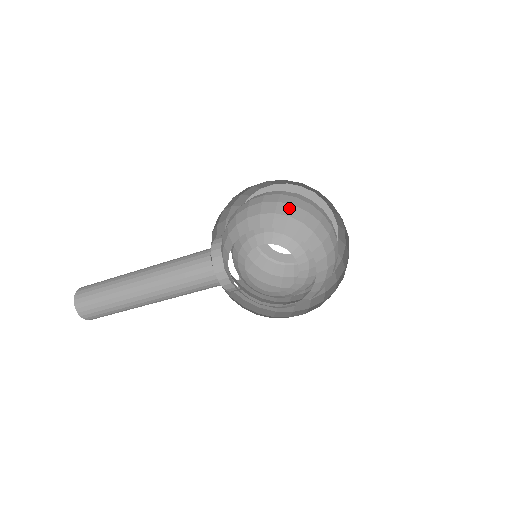
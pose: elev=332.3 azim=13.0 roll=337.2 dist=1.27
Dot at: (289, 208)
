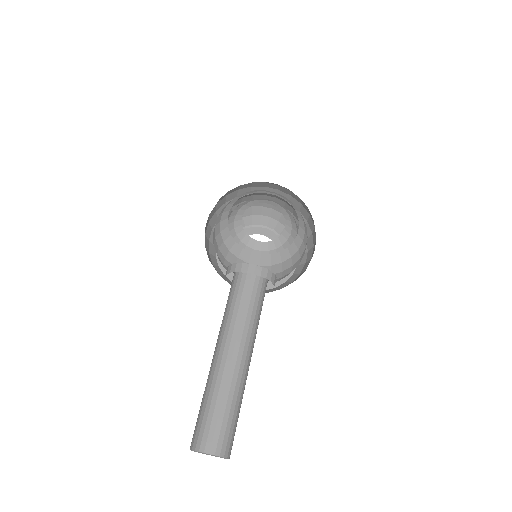
Dot at: occluded
